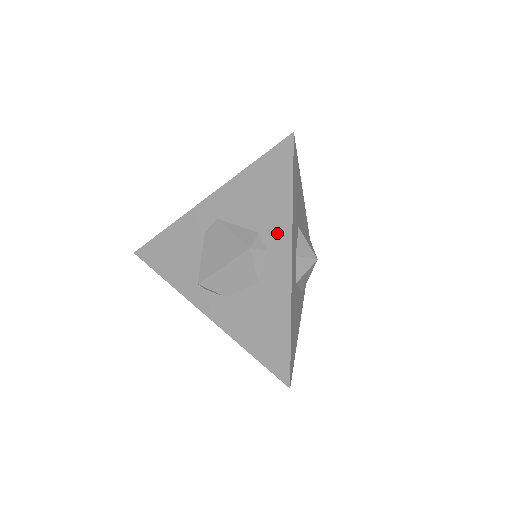
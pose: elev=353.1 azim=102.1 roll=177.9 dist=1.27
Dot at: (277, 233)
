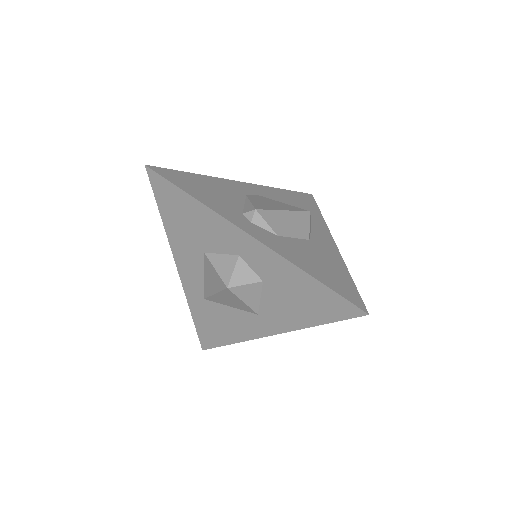
Dot at: (317, 224)
